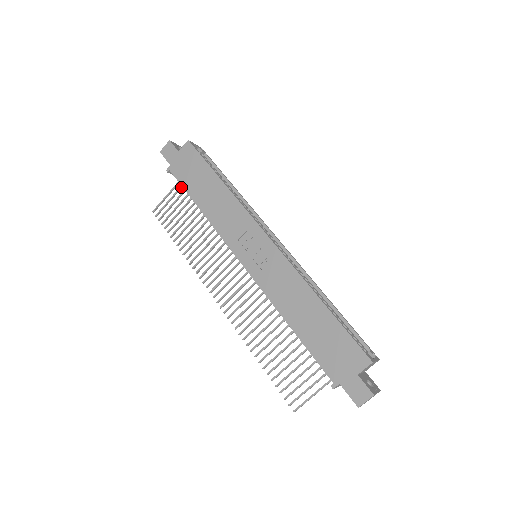
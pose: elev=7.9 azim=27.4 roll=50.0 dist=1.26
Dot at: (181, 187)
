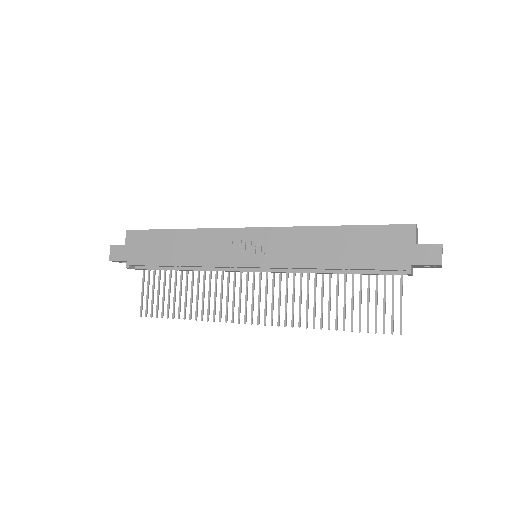
Dot at: (149, 274)
